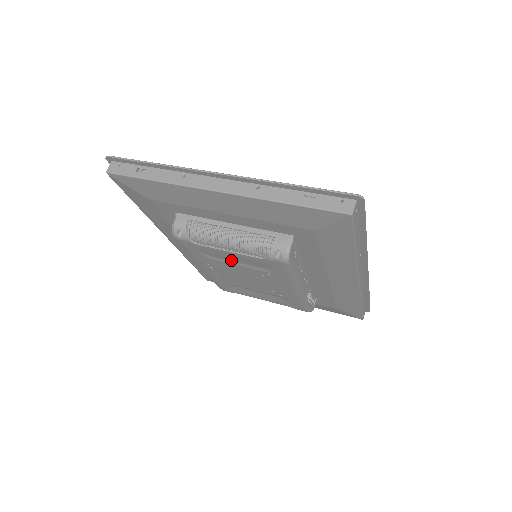
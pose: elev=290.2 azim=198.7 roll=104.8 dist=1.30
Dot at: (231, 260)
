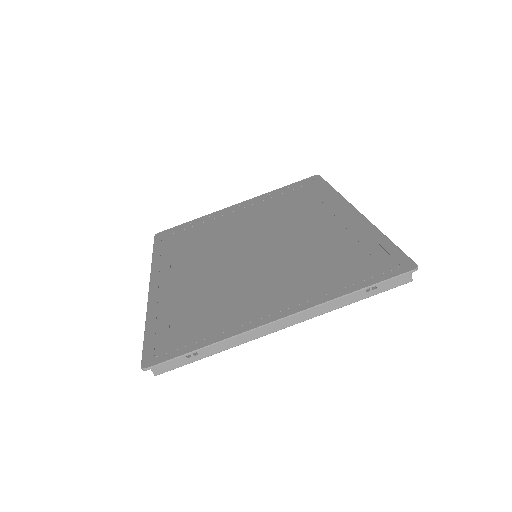
Dot at: occluded
